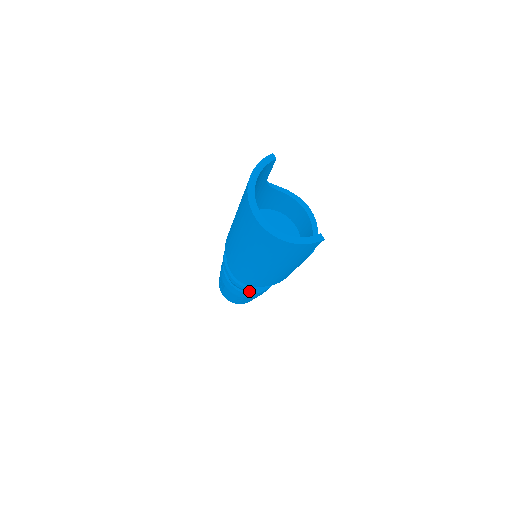
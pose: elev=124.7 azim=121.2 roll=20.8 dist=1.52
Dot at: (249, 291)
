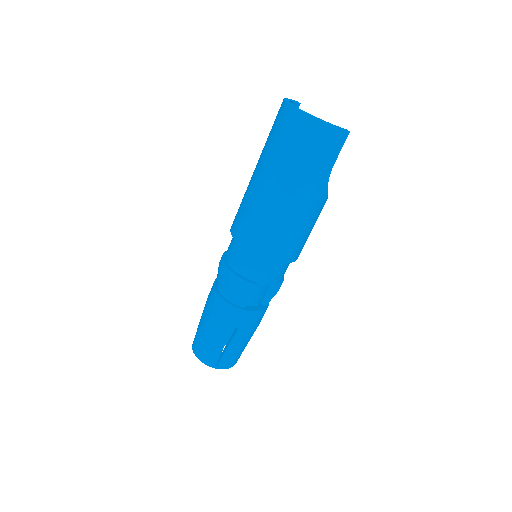
Dot at: (247, 291)
